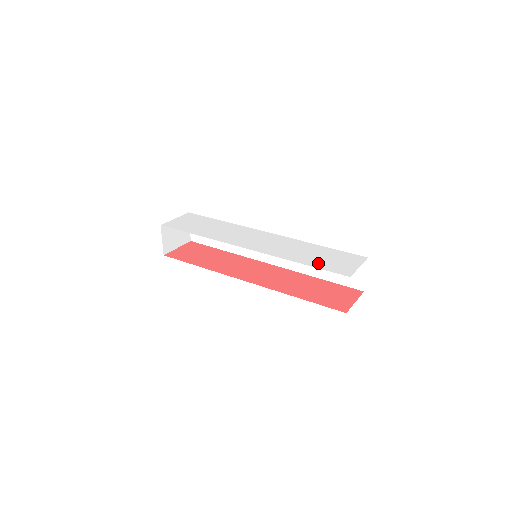
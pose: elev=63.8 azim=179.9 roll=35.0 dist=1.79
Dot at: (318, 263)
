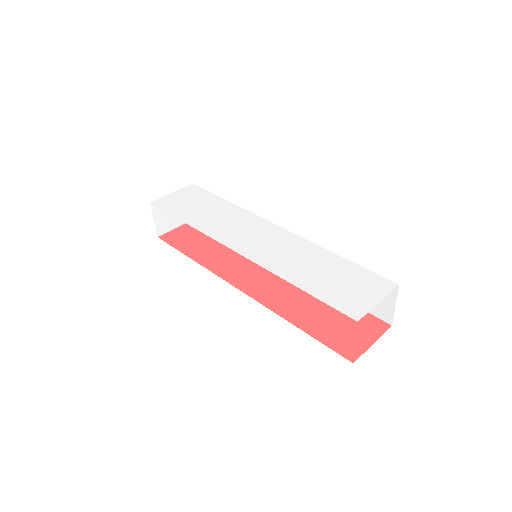
Dot at: (321, 288)
